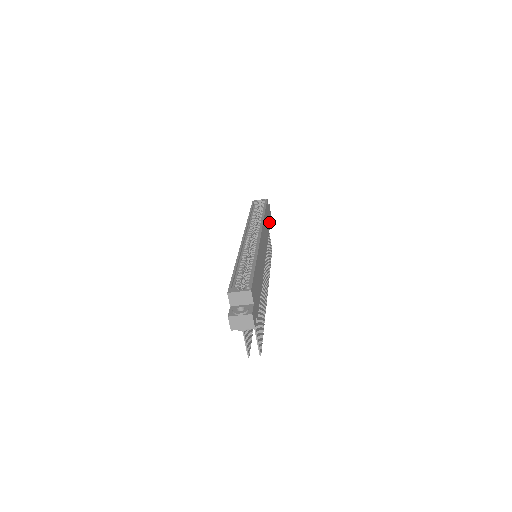
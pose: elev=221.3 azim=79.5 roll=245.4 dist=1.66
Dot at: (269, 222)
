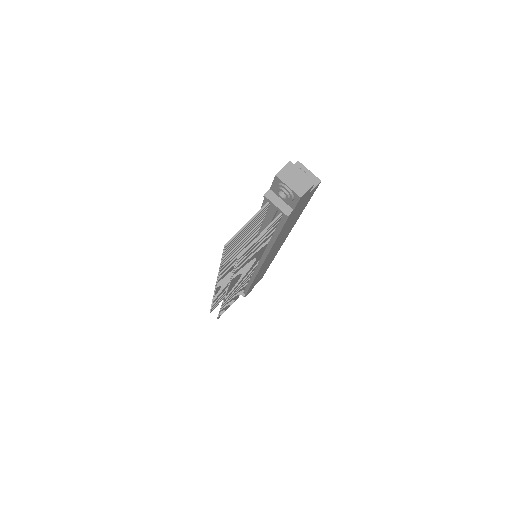
Dot at: (250, 288)
